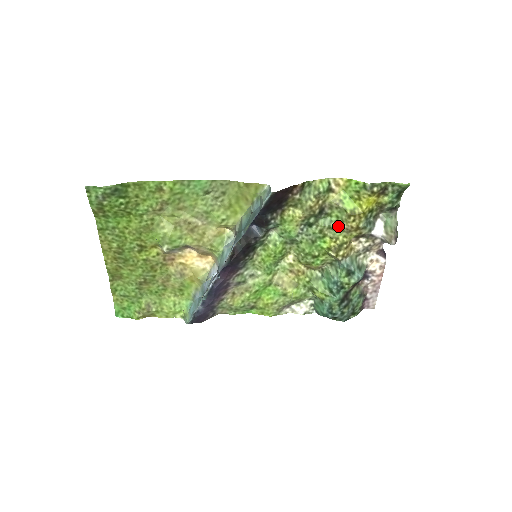
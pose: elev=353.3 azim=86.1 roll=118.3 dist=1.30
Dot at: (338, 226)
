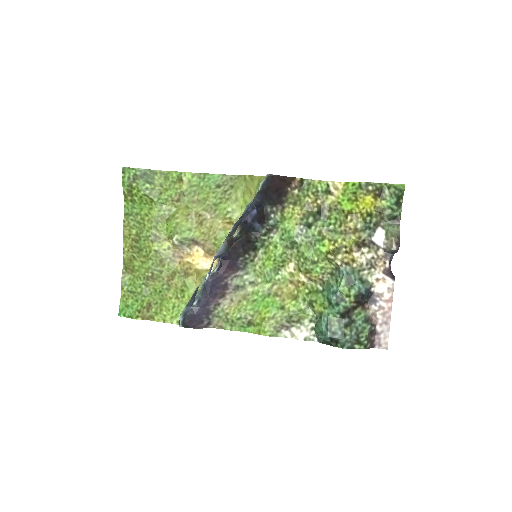
Dot at: (337, 228)
